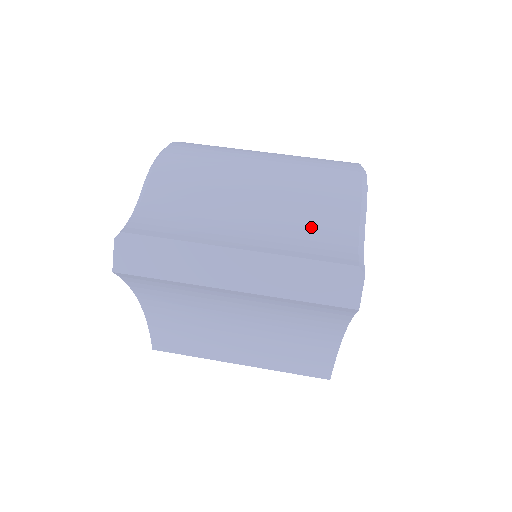
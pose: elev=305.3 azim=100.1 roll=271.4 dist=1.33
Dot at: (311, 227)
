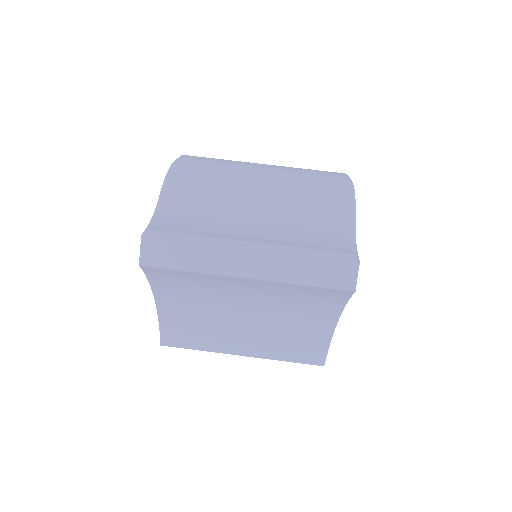
Dot at: (311, 224)
